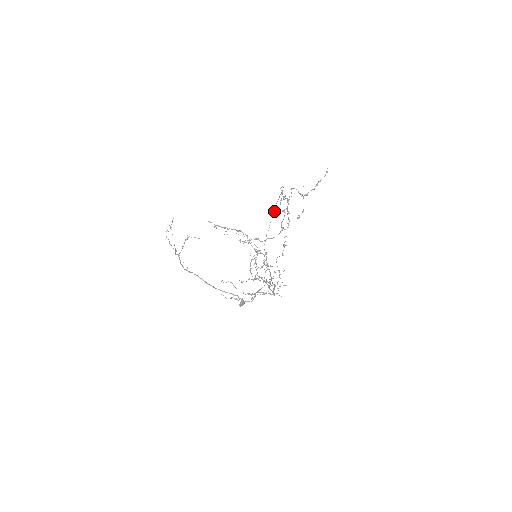
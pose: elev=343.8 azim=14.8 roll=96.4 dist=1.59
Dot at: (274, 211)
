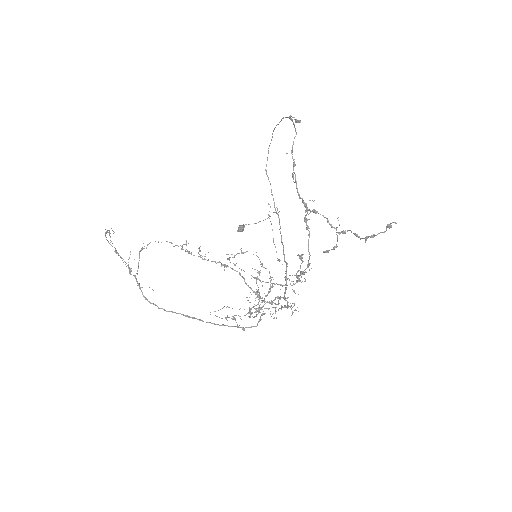
Dot at: occluded
